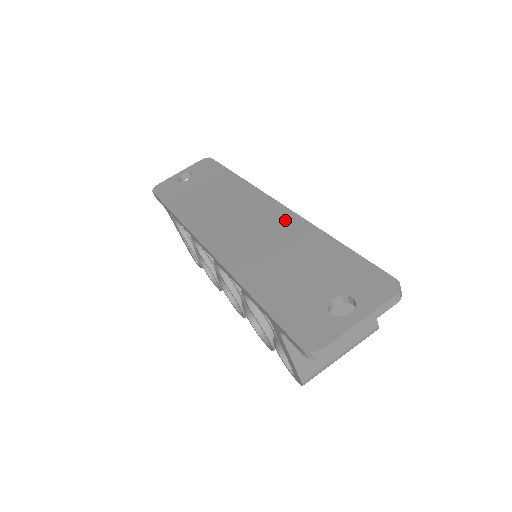
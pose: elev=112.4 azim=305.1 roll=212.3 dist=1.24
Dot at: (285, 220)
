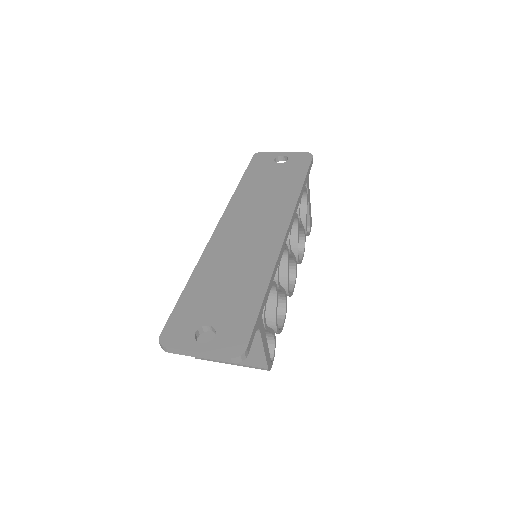
Dot at: (269, 249)
